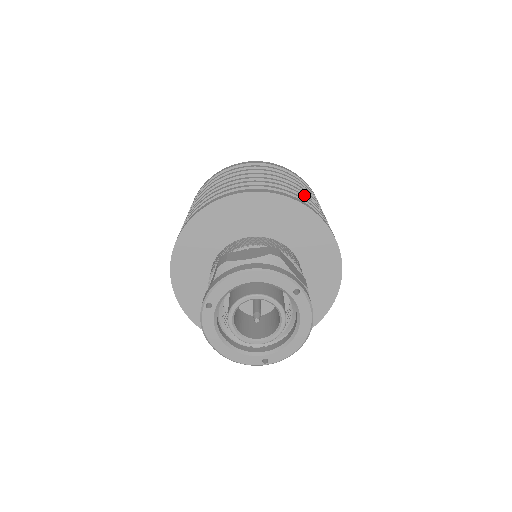
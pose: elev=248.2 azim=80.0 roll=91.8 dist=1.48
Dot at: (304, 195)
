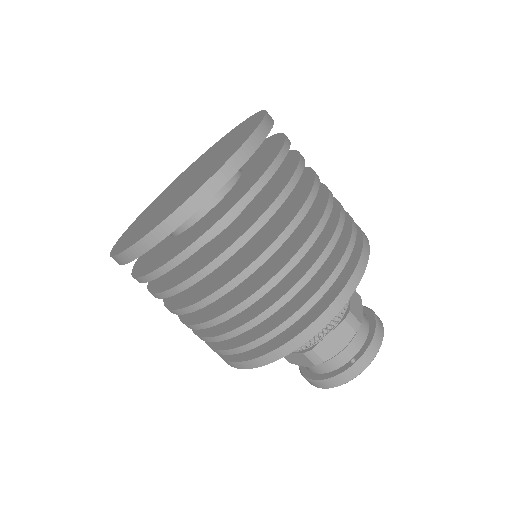
Dot at: (257, 300)
